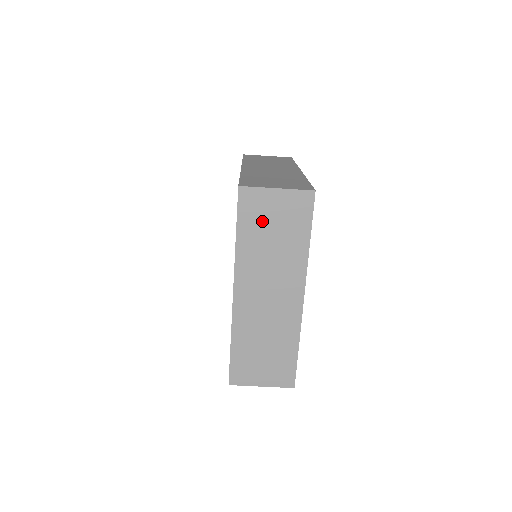
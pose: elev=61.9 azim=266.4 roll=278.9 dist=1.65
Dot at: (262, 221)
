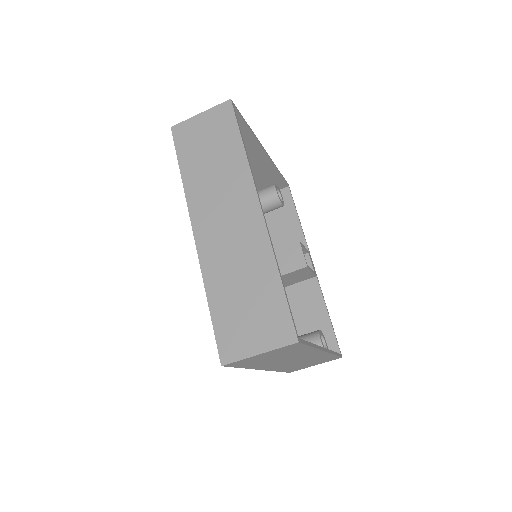
Dot at: (259, 360)
